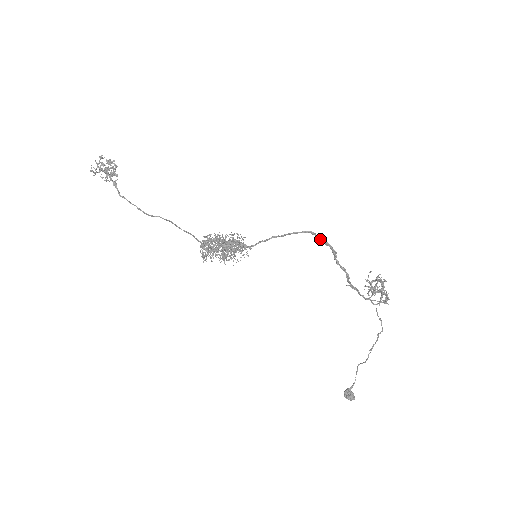
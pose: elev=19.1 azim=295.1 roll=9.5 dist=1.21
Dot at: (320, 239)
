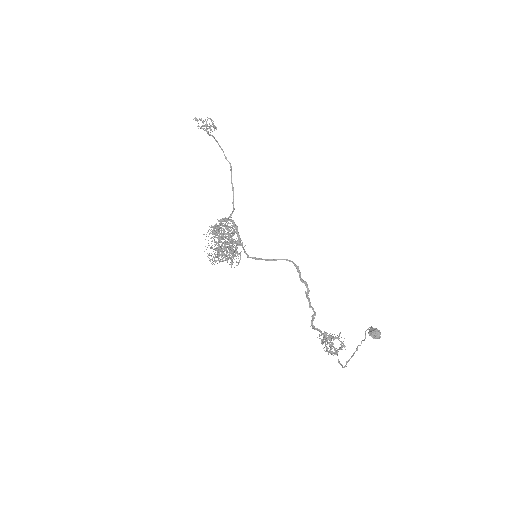
Dot at: (300, 276)
